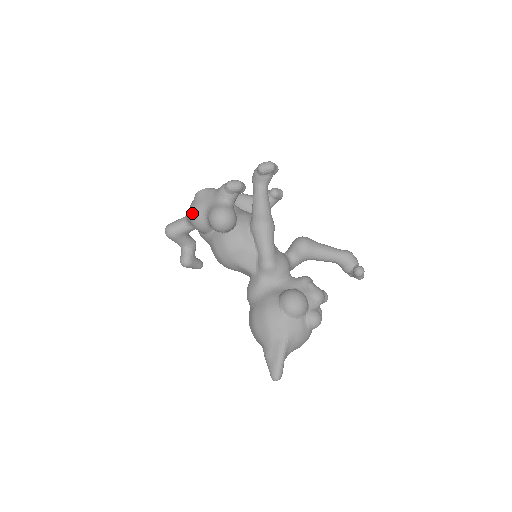
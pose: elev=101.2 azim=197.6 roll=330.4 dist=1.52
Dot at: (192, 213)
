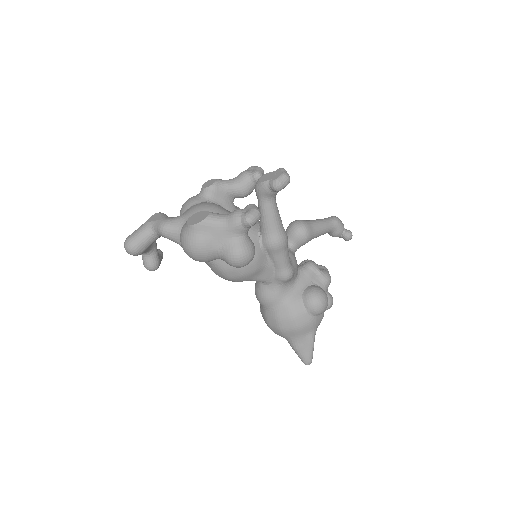
Dot at: (196, 252)
